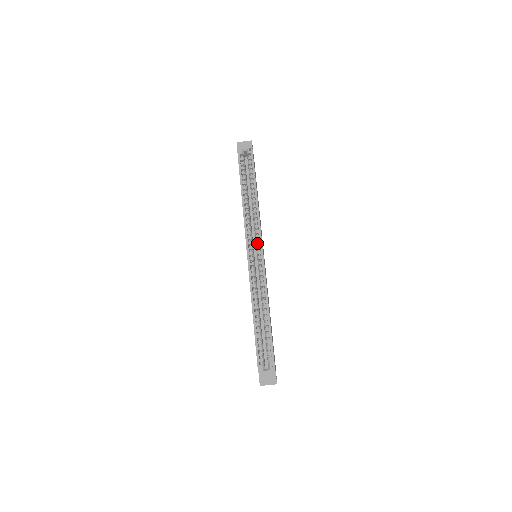
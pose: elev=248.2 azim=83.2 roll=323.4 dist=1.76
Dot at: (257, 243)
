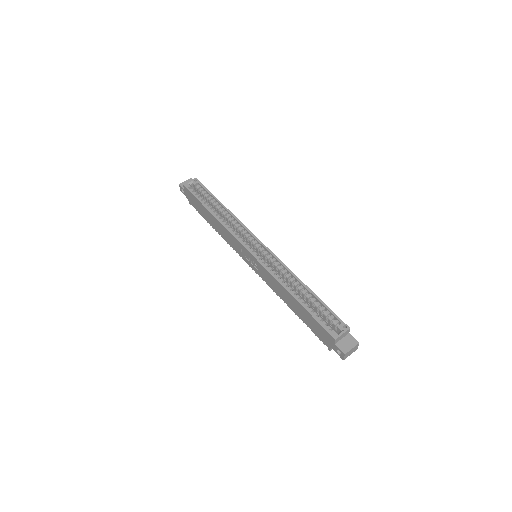
Dot at: (251, 240)
